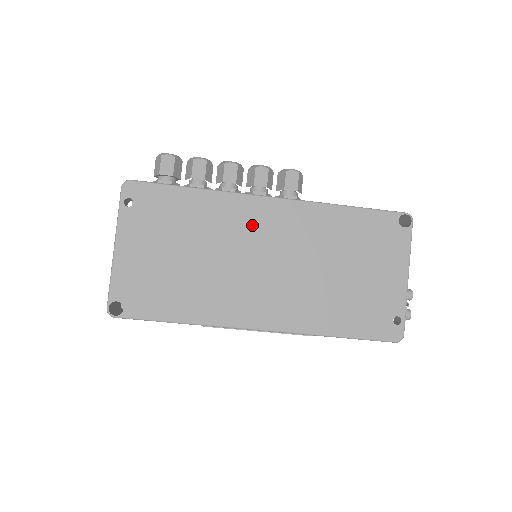
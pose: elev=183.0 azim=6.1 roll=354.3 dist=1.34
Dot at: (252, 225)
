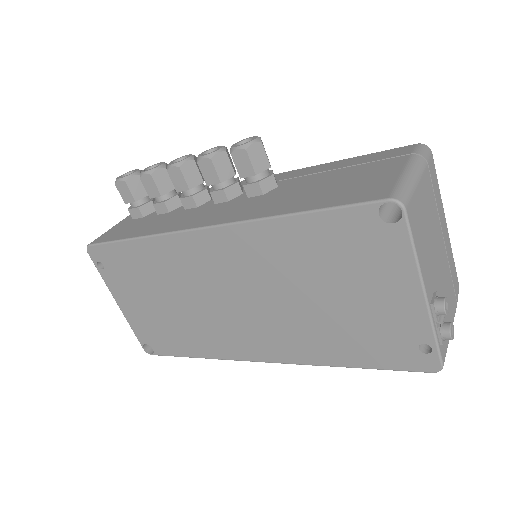
Dot at: (201, 264)
